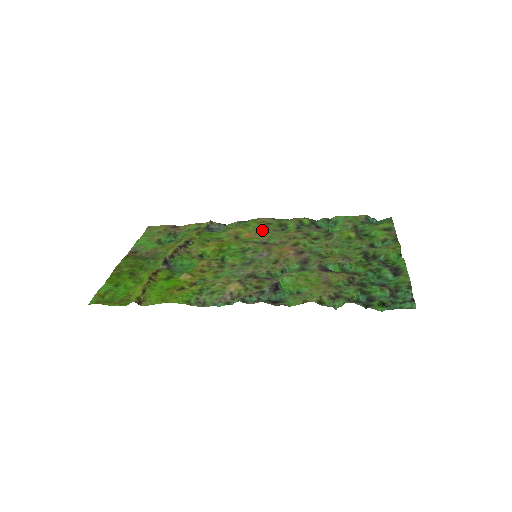
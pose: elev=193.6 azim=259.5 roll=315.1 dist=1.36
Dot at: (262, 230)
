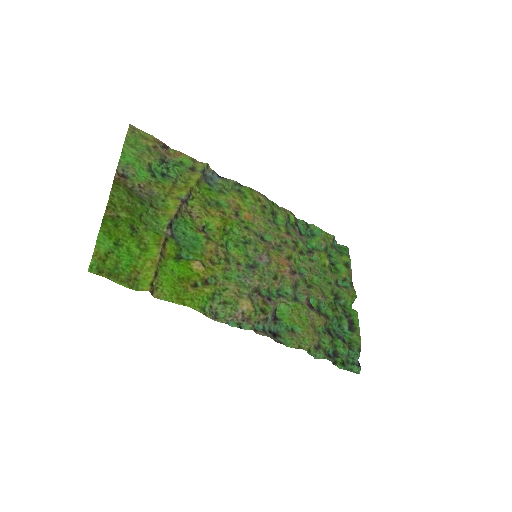
Dot at: (260, 215)
